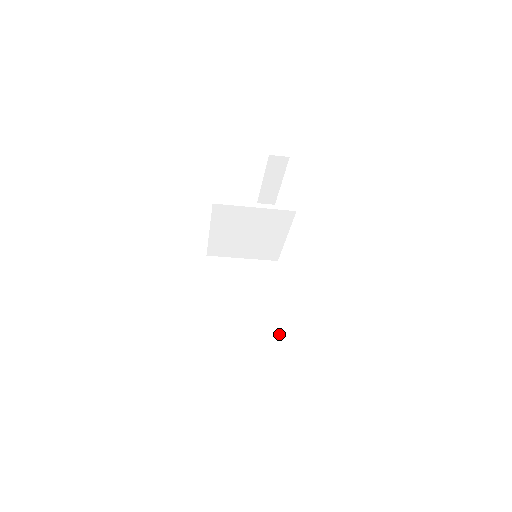
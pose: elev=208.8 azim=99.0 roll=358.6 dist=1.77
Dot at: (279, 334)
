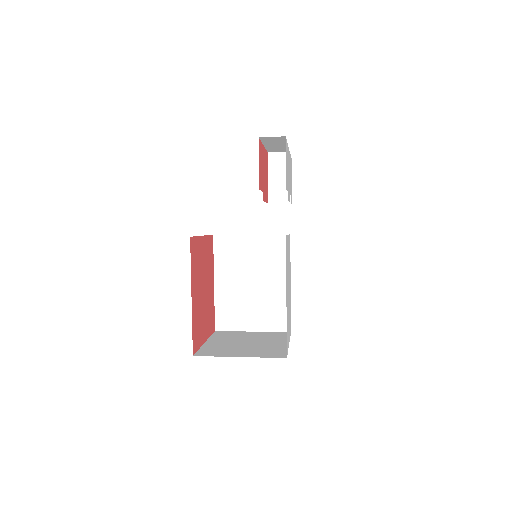
Dot at: occluded
